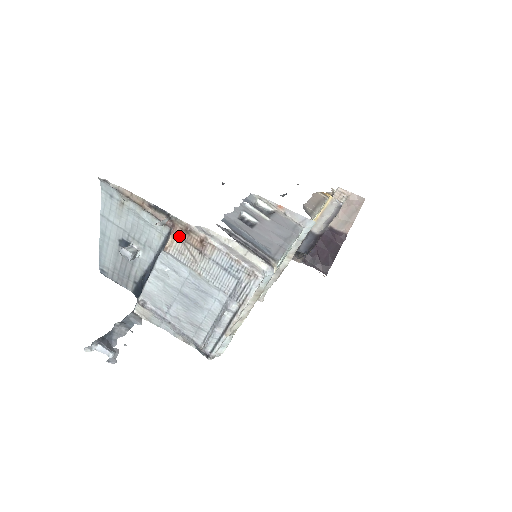
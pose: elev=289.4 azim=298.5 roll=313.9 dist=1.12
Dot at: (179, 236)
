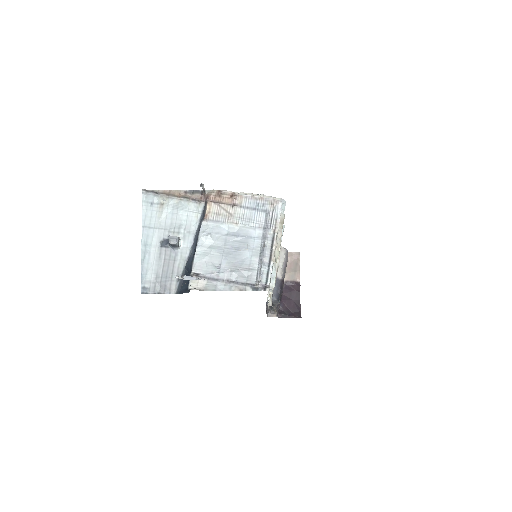
Dot at: (214, 202)
